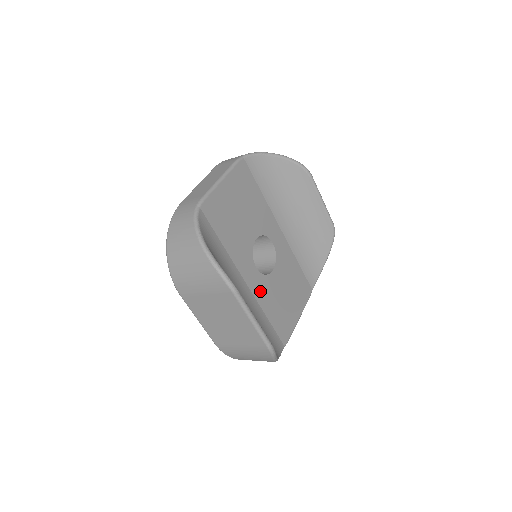
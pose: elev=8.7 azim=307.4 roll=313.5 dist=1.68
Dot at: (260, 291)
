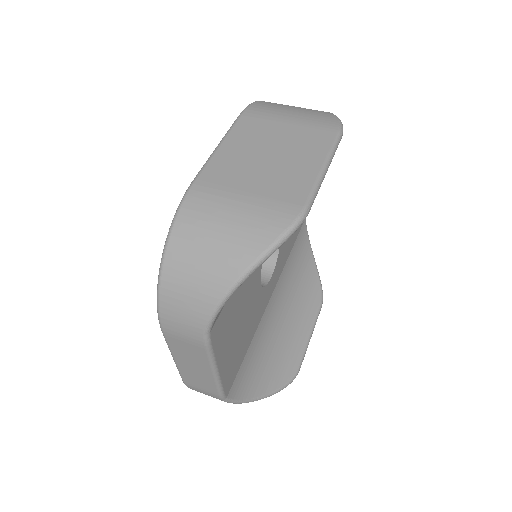
Dot at: (280, 267)
